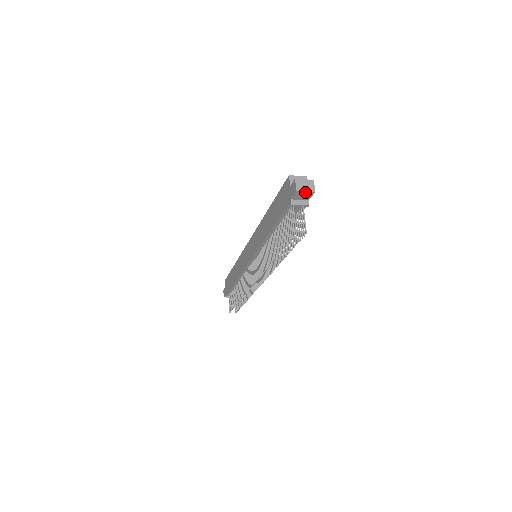
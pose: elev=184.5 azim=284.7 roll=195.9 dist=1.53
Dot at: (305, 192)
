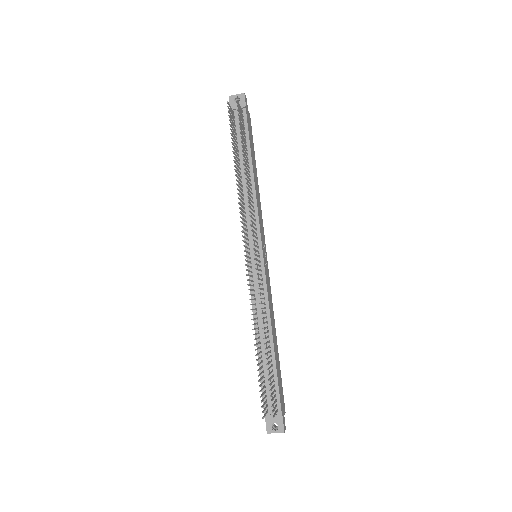
Dot at: (237, 96)
